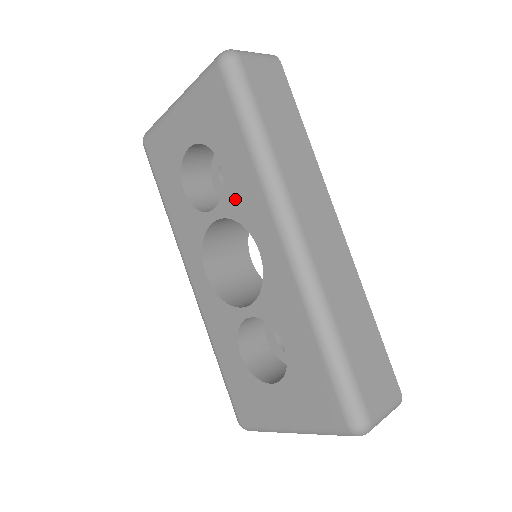
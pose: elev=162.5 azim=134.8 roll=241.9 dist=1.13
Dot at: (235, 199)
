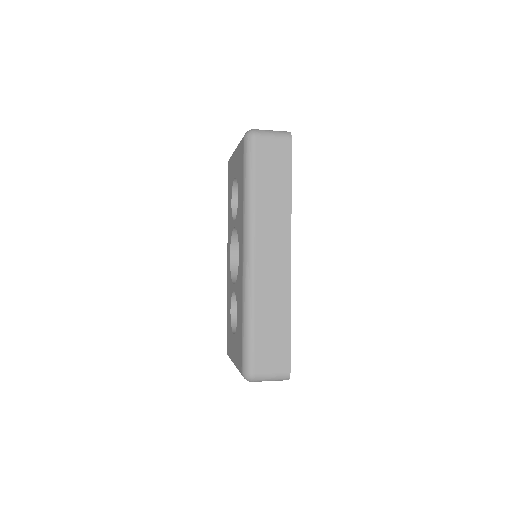
Dot at: (238, 220)
